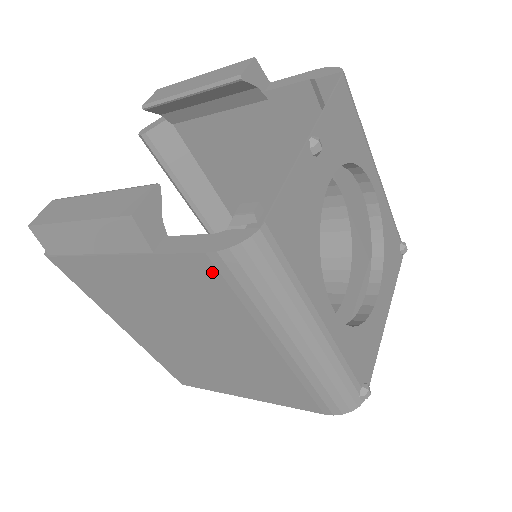
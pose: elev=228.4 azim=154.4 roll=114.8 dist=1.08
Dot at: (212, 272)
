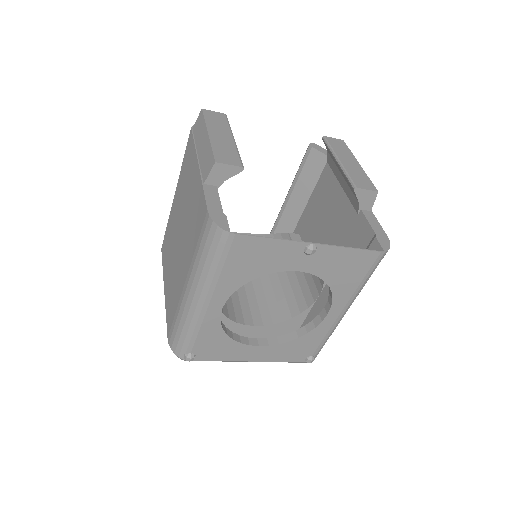
Dot at: (203, 220)
